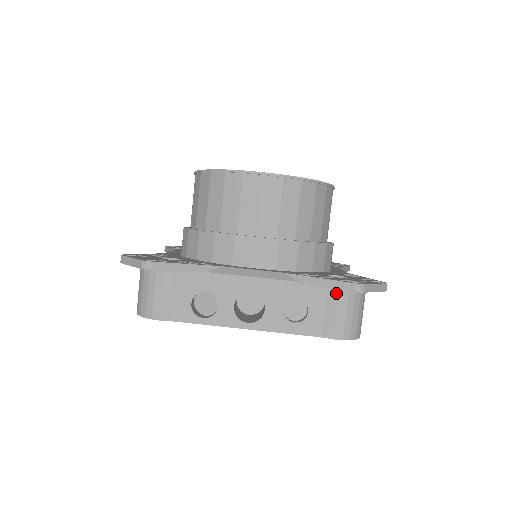
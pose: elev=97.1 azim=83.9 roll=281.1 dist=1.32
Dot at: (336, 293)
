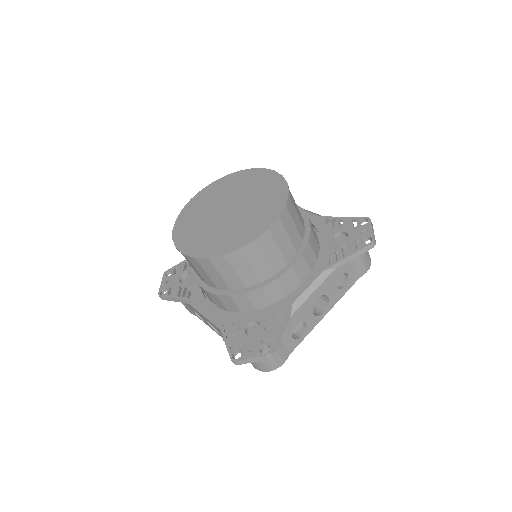
Dot at: occluded
